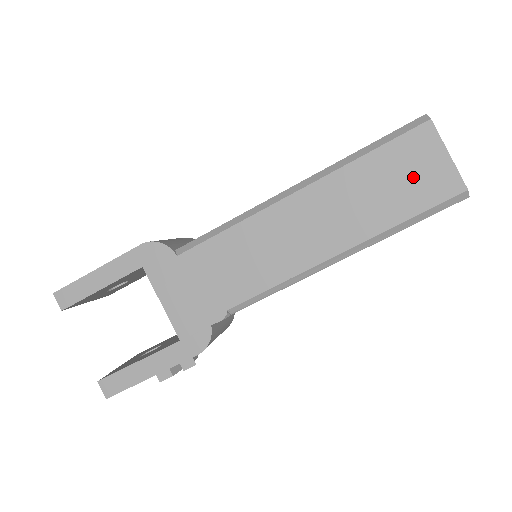
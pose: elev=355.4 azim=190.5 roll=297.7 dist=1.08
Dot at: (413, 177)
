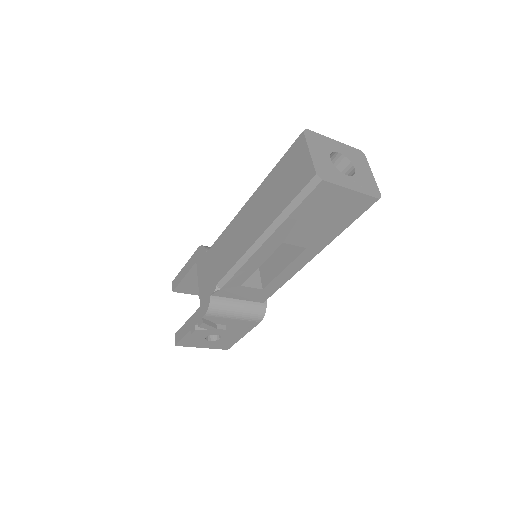
Dot at: (292, 174)
